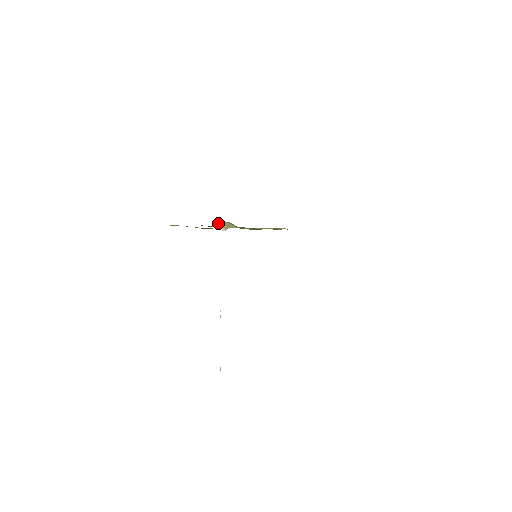
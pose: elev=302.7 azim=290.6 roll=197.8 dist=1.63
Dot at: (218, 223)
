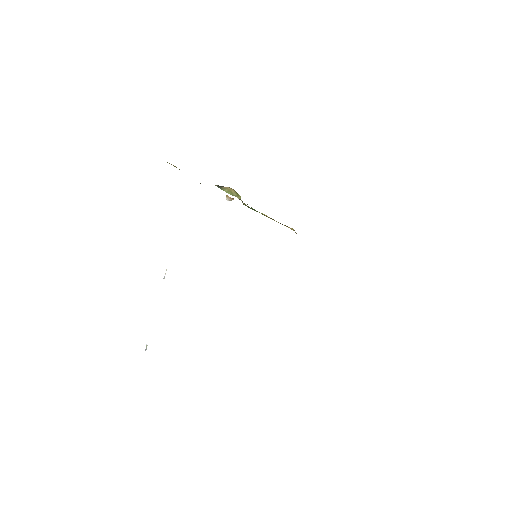
Dot at: occluded
